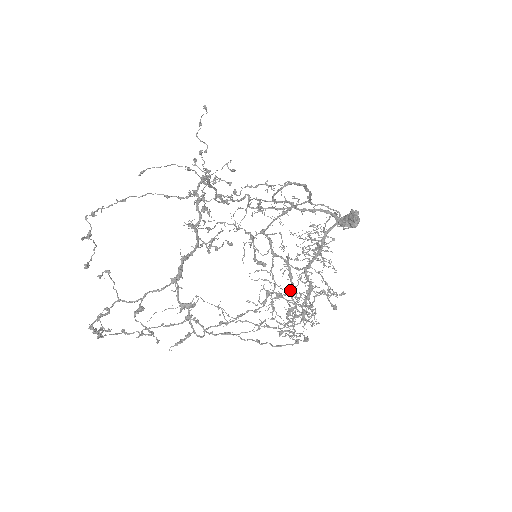
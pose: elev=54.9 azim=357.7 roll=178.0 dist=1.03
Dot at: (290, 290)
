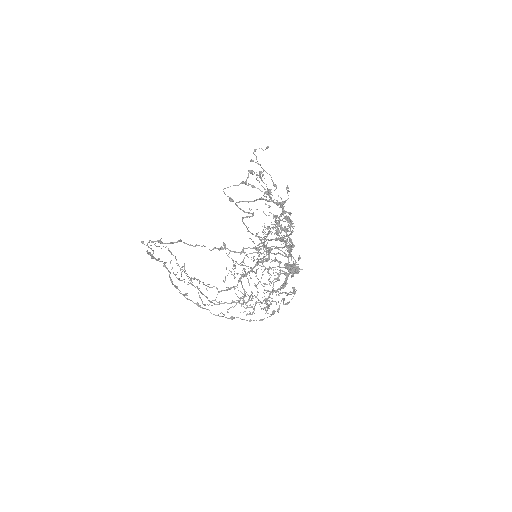
Dot at: occluded
